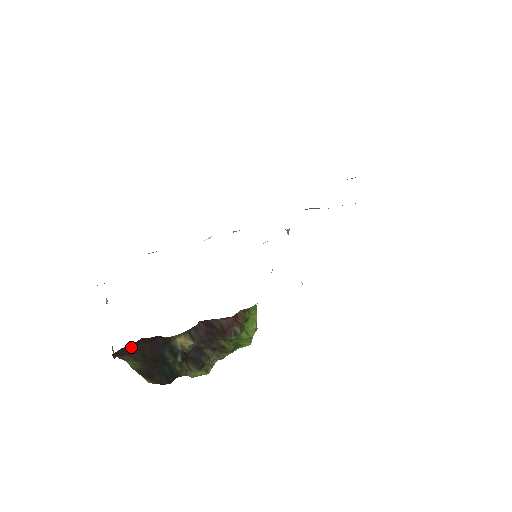
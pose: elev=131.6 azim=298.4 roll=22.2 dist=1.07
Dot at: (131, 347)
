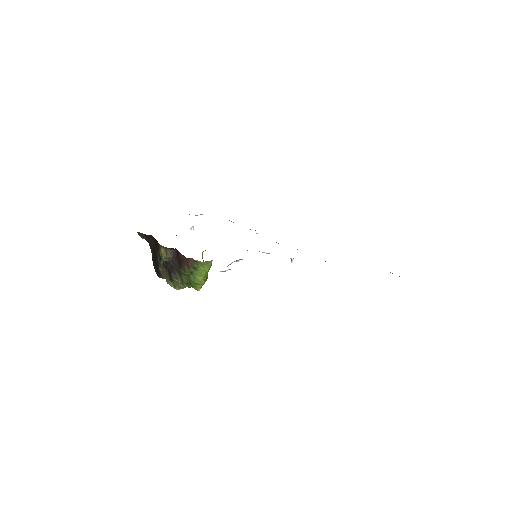
Dot at: (149, 238)
